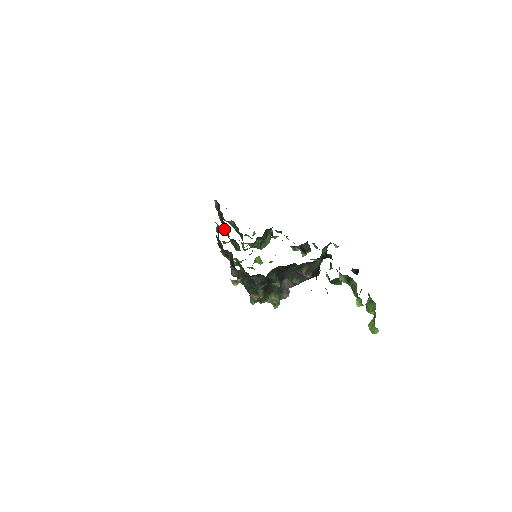
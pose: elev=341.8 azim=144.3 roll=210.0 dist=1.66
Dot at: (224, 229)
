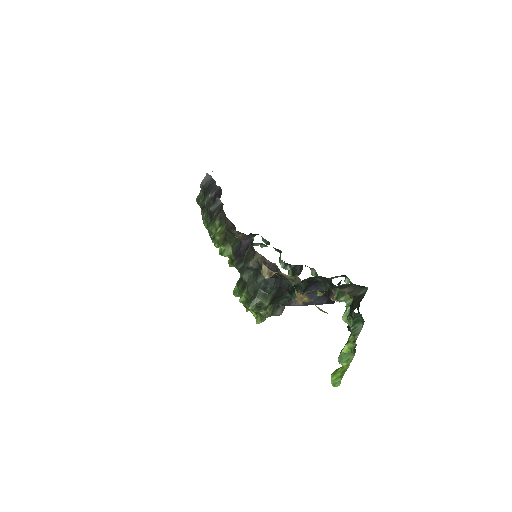
Dot at: (210, 211)
